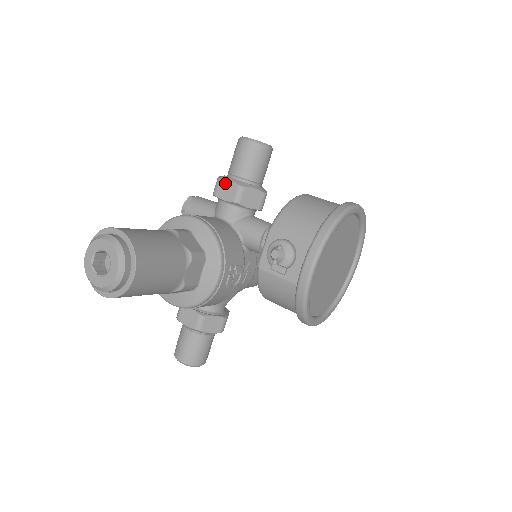
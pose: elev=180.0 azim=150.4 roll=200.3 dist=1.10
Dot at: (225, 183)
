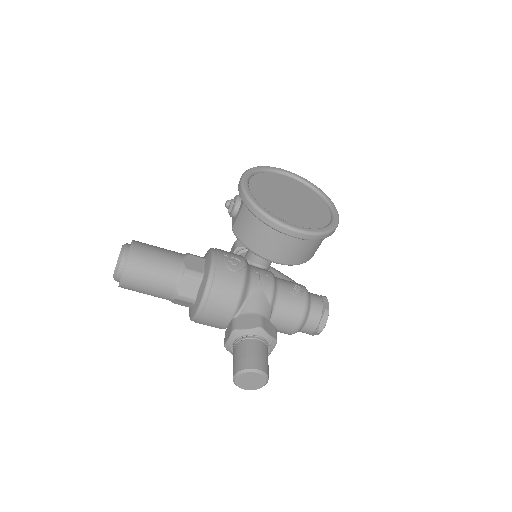
Dot at: (231, 251)
